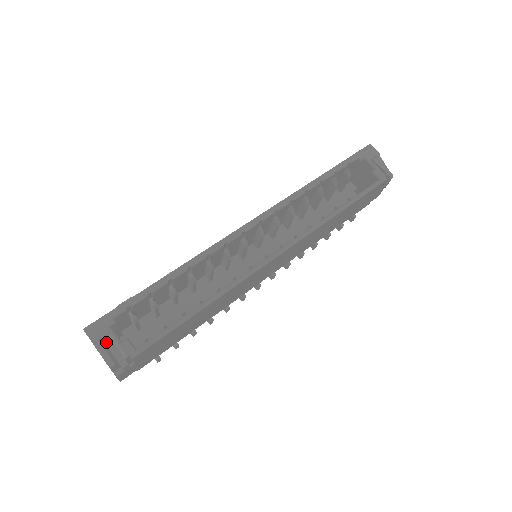
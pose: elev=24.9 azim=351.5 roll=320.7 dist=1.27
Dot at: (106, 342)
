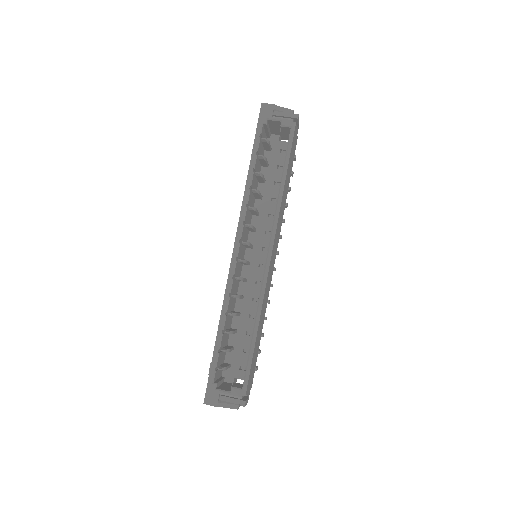
Dot at: (222, 400)
